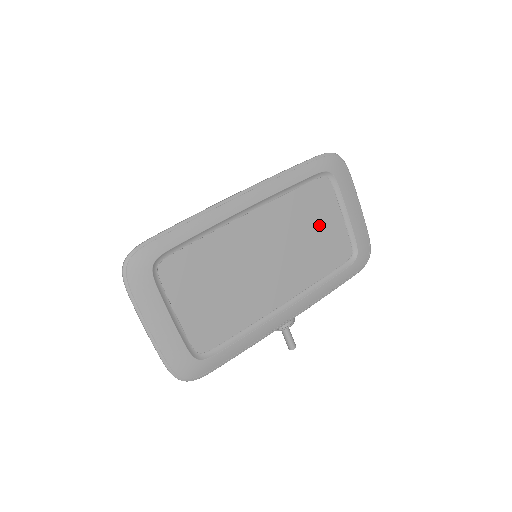
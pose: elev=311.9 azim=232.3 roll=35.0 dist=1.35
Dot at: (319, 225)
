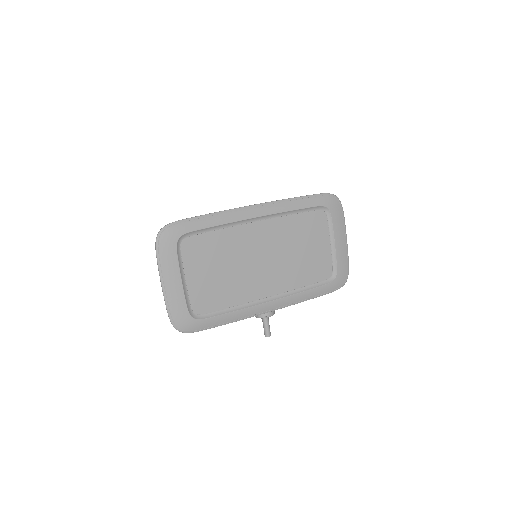
Dot at: (310, 245)
